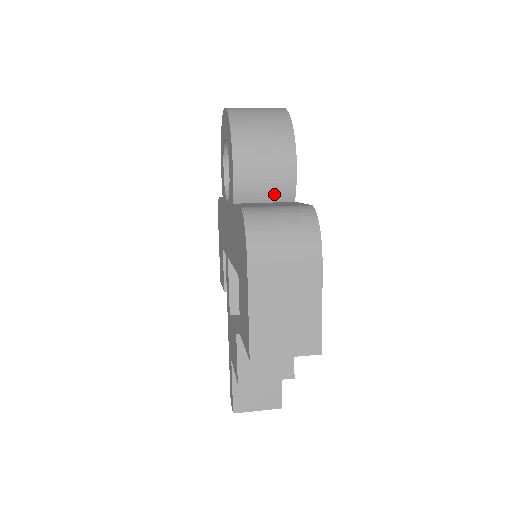
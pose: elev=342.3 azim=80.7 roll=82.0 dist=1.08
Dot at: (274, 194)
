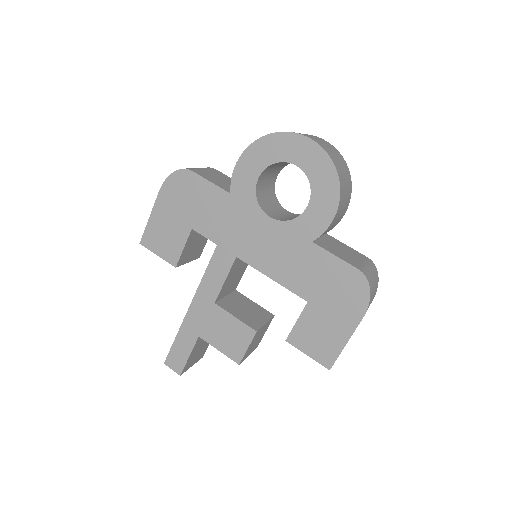
Dot at: occluded
